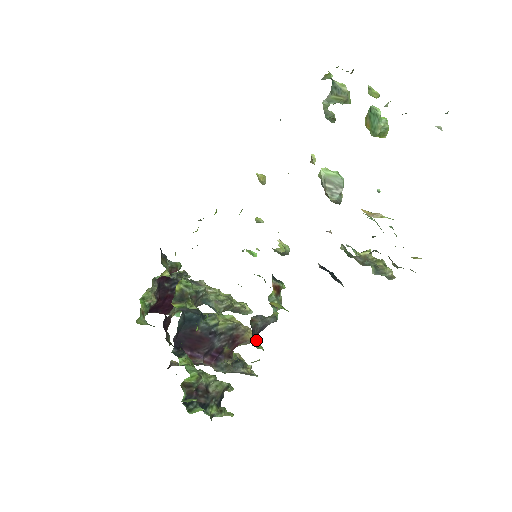
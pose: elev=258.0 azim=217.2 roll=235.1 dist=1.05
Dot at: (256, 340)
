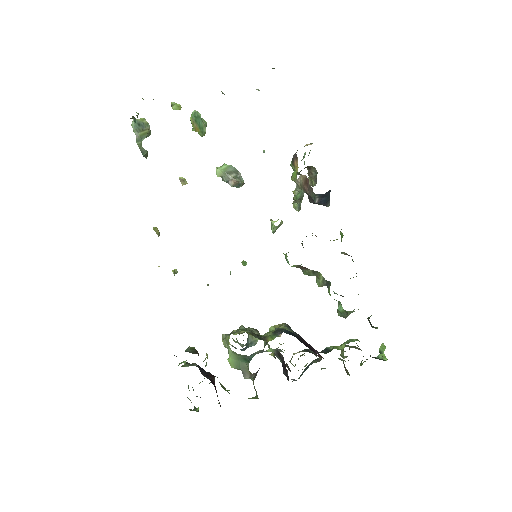
Dot at: occluded
